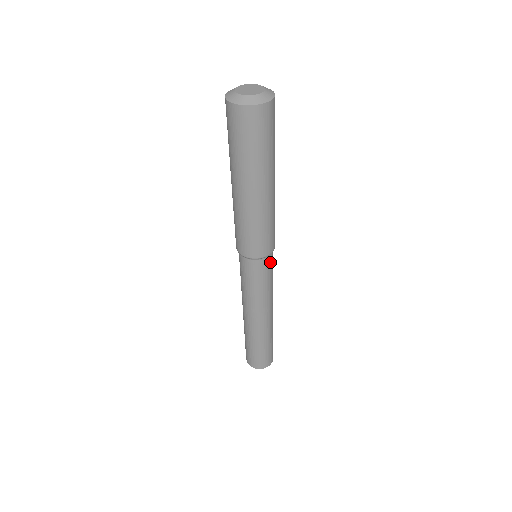
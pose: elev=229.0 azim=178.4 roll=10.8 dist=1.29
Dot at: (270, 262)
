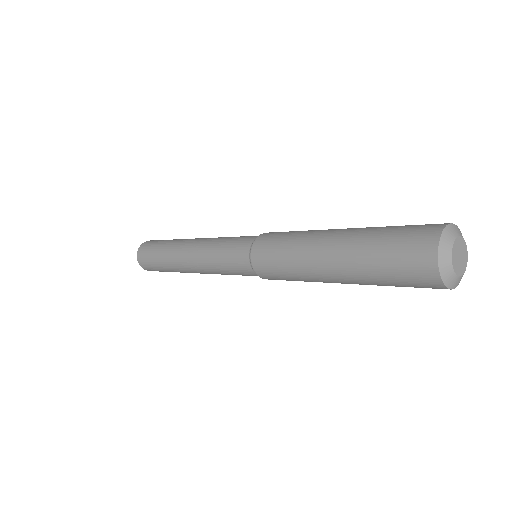
Dot at: occluded
